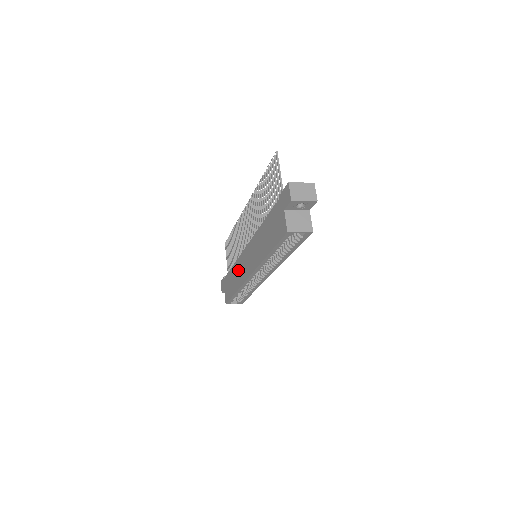
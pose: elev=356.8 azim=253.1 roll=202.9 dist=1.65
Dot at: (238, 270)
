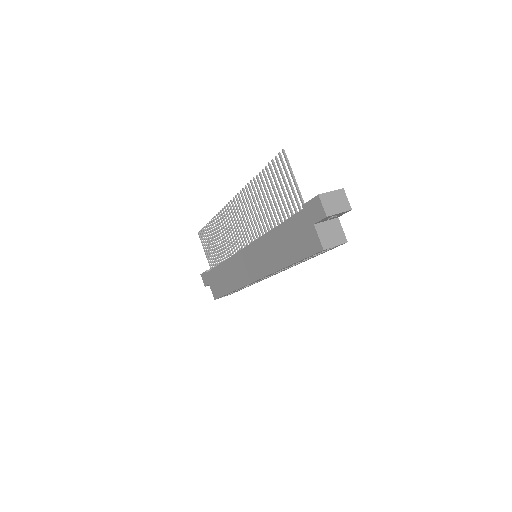
Dot at: (232, 270)
